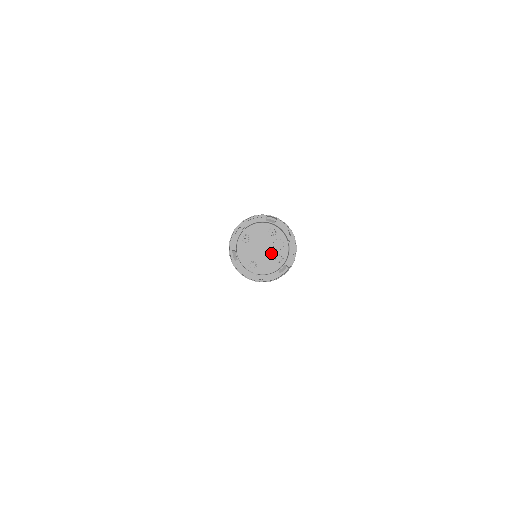
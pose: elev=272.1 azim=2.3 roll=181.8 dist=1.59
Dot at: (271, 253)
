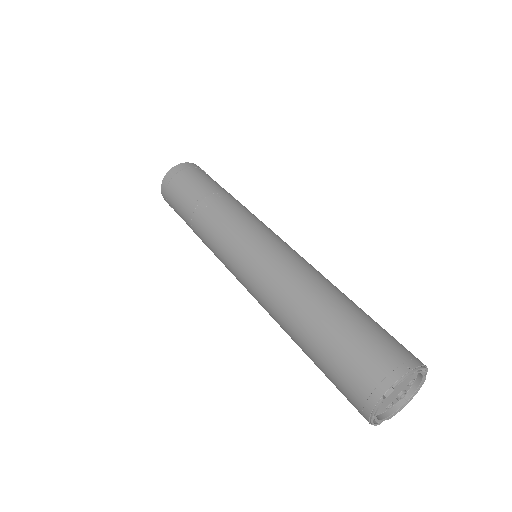
Dot at: (393, 399)
